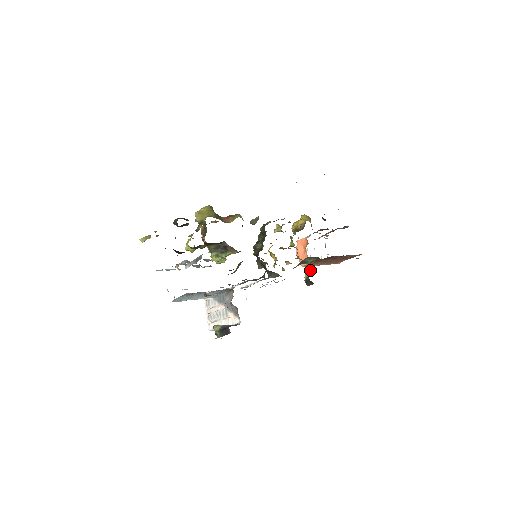
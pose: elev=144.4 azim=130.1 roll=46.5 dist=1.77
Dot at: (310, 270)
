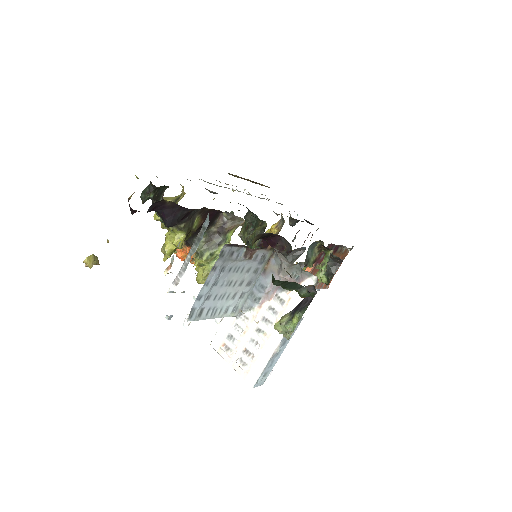
Dot at: occluded
